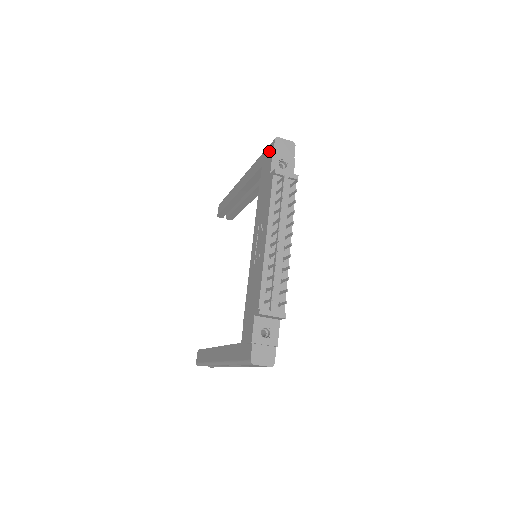
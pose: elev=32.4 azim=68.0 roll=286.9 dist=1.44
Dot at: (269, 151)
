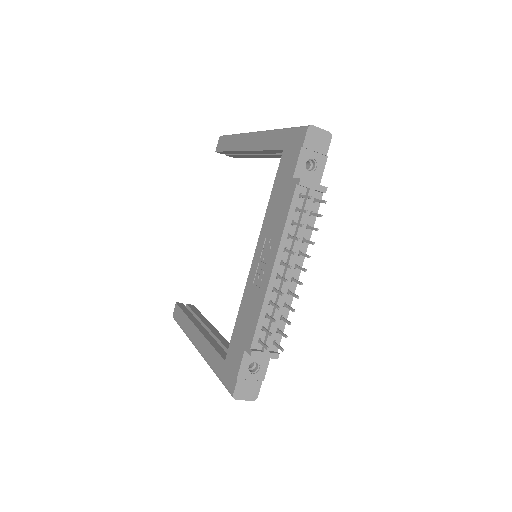
Dot at: (297, 138)
